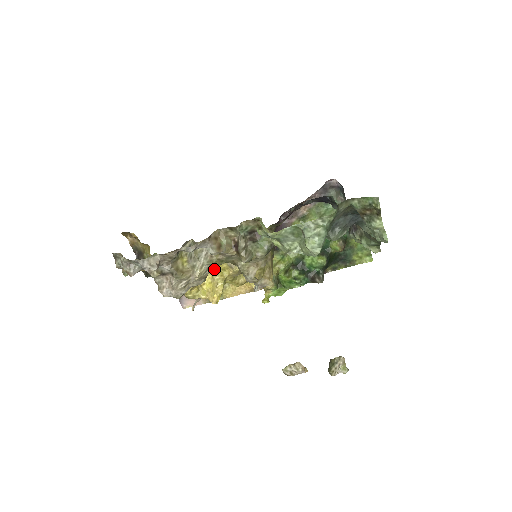
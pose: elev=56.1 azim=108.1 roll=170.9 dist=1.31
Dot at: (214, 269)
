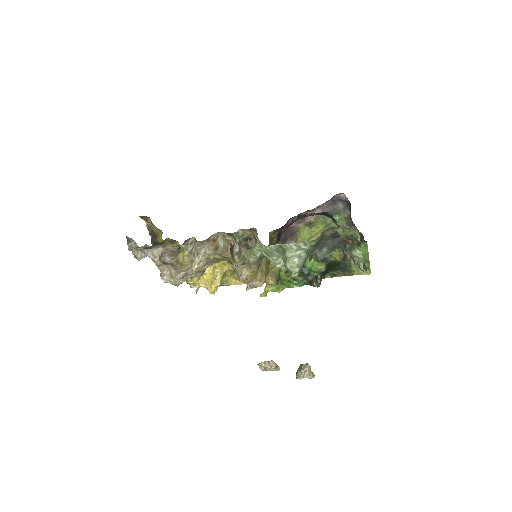
Dot at: occluded
